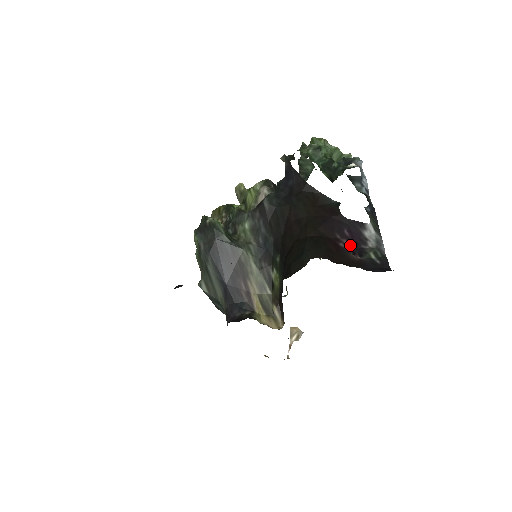
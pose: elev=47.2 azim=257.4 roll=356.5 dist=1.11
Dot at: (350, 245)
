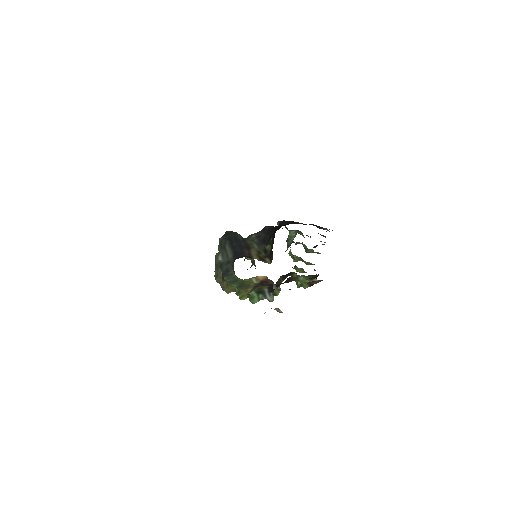
Dot at: occluded
